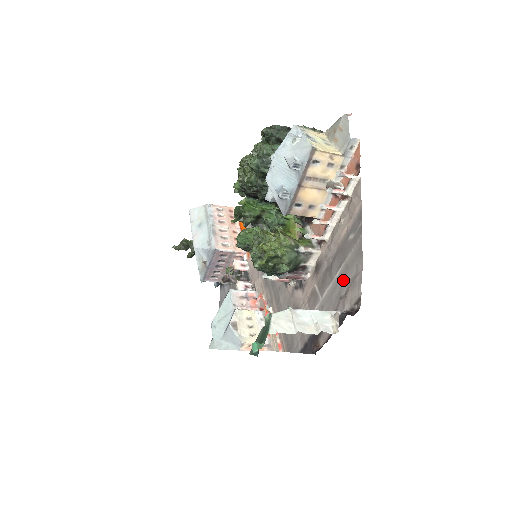
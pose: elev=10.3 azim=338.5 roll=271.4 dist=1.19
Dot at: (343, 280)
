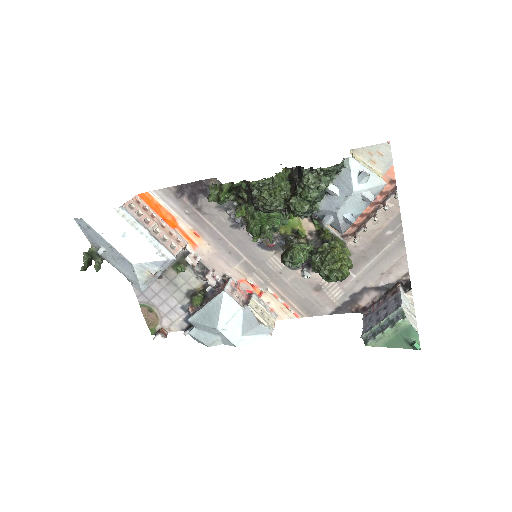
Dot at: (383, 262)
